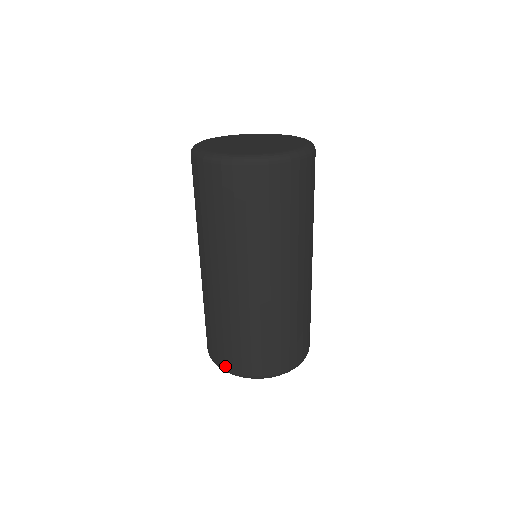
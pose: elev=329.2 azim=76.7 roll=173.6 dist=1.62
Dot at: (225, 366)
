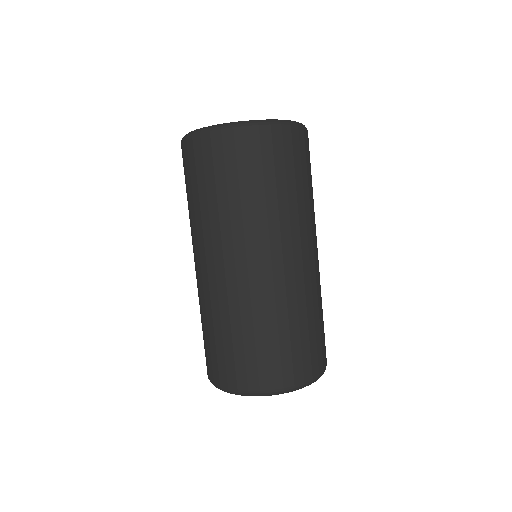
Dot at: (209, 375)
